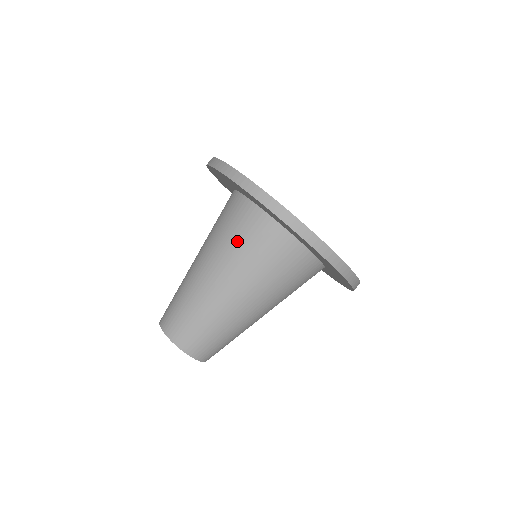
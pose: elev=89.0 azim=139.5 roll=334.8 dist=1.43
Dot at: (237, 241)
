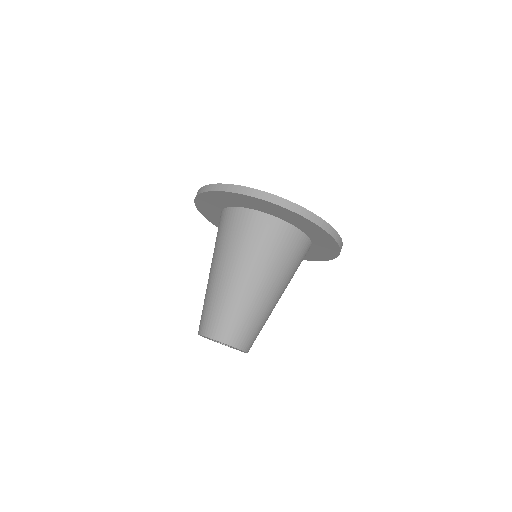
Dot at: (219, 238)
